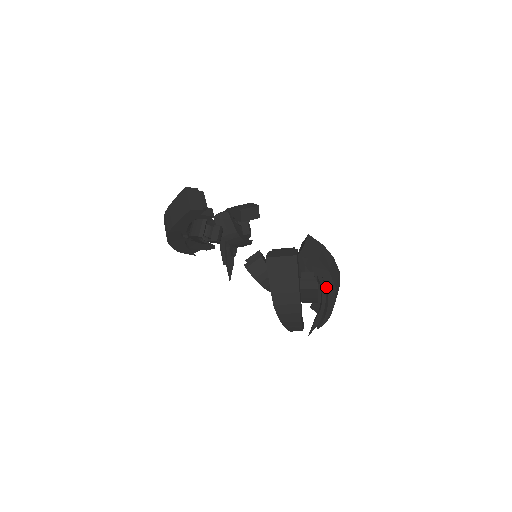
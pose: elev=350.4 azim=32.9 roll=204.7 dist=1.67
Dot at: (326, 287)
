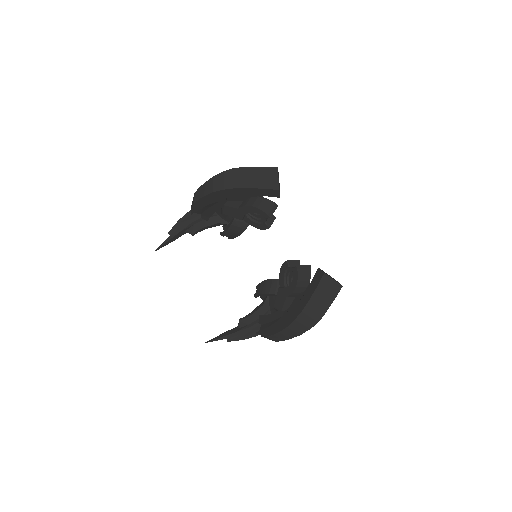
Dot at: occluded
